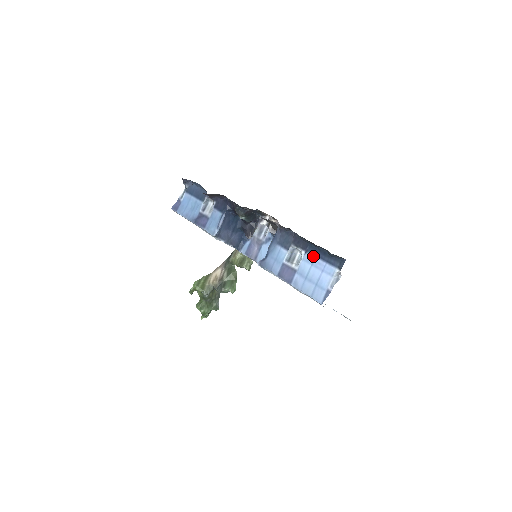
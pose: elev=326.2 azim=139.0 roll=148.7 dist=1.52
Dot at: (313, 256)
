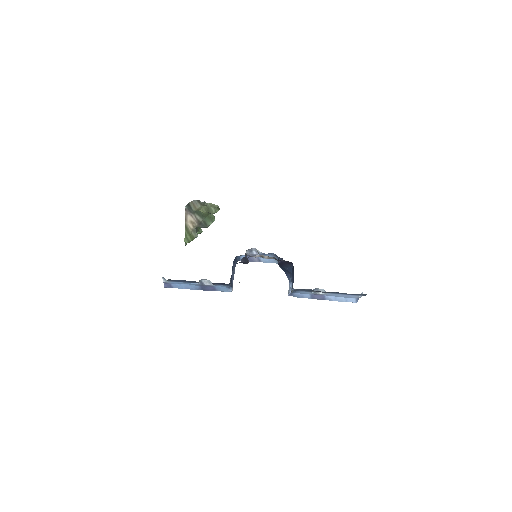
Dot at: occluded
